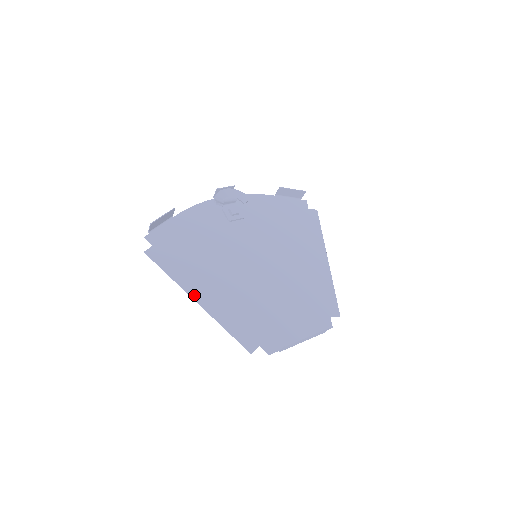
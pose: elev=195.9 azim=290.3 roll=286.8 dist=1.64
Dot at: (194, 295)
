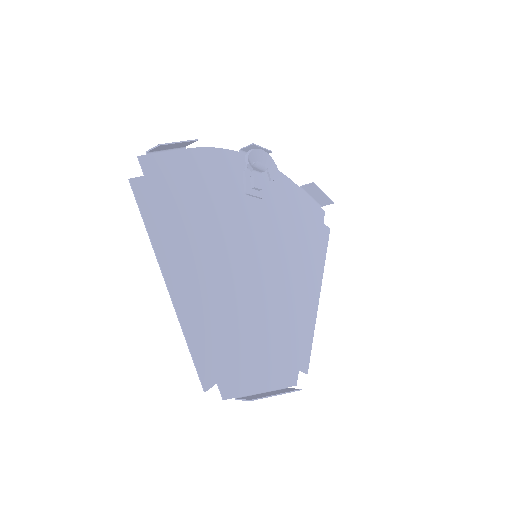
Dot at: (169, 277)
